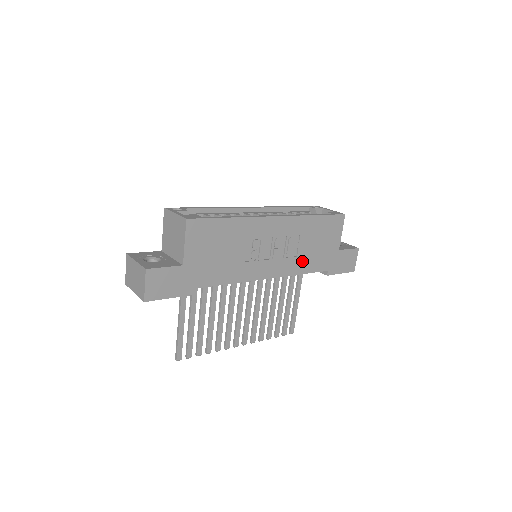
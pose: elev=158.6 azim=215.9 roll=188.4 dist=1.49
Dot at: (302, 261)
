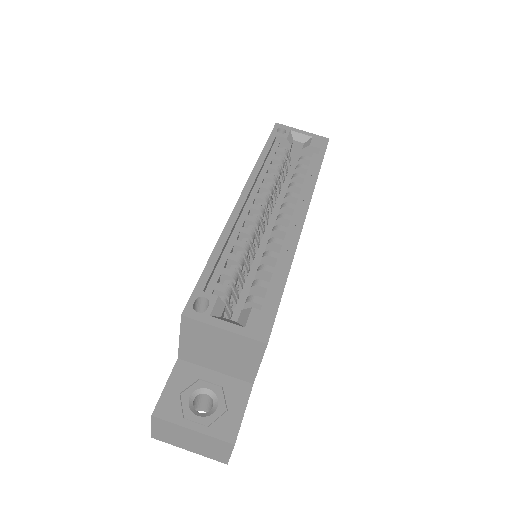
Dot at: occluded
